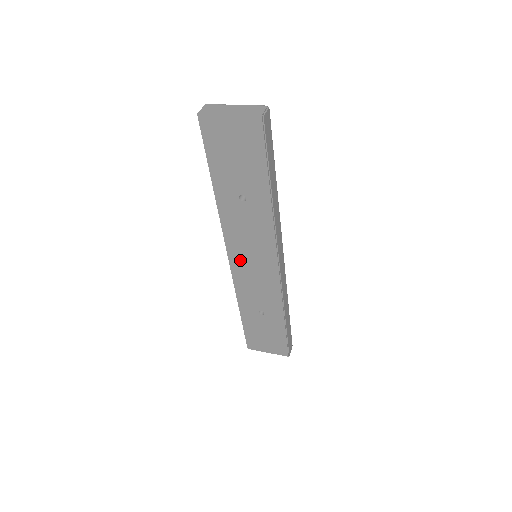
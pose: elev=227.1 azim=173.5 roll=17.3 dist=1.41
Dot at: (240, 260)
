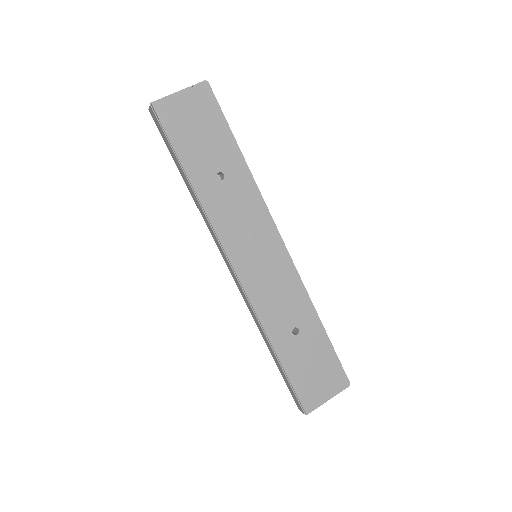
Dot at: (246, 263)
